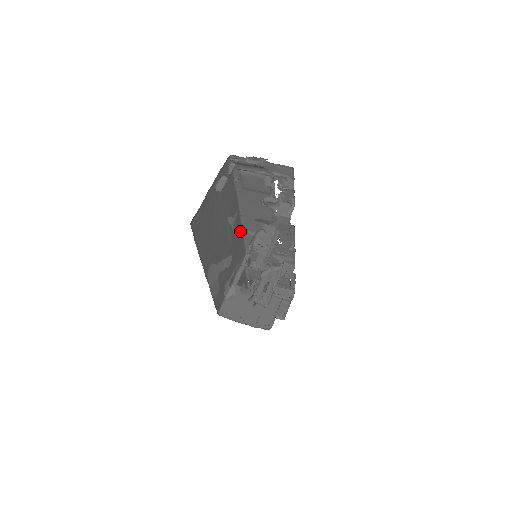
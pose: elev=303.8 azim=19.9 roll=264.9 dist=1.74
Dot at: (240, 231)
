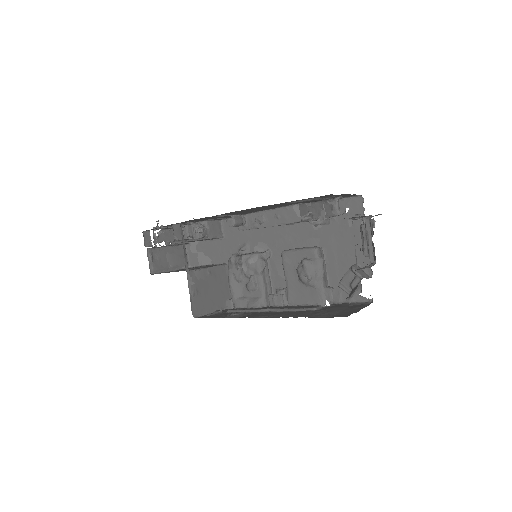
Dot at: occluded
